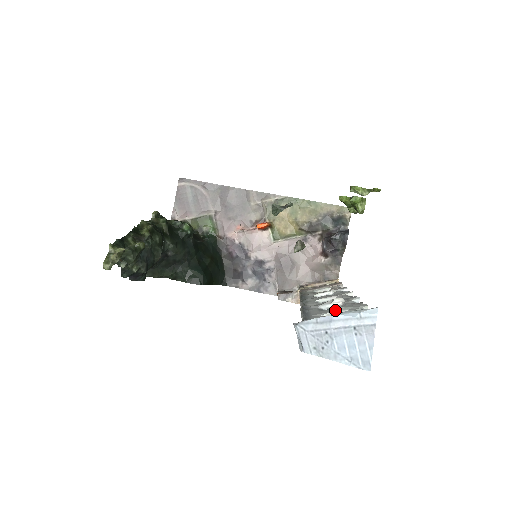
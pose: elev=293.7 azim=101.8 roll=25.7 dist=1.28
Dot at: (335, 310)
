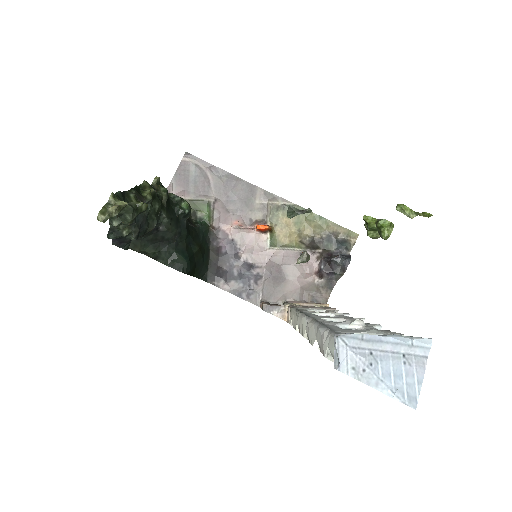
Dot at: (367, 331)
